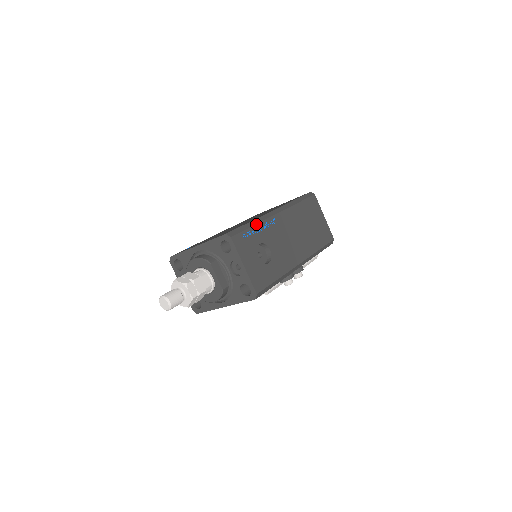
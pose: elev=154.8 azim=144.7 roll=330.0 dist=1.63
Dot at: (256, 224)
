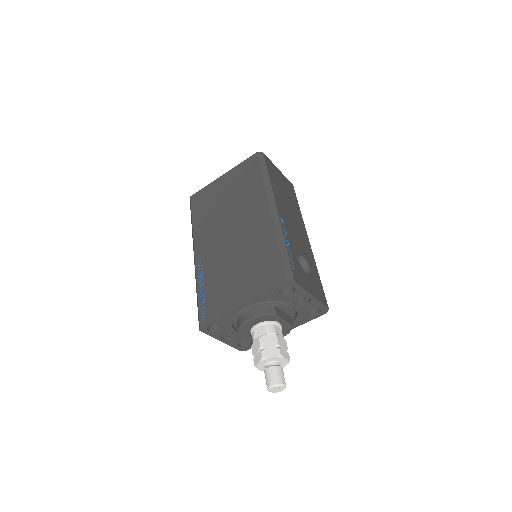
Dot at: (285, 243)
